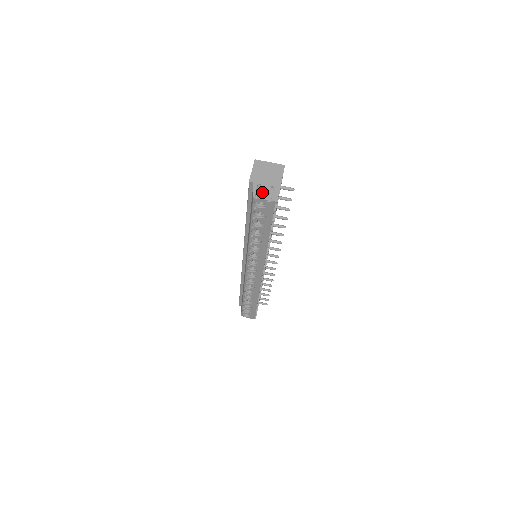
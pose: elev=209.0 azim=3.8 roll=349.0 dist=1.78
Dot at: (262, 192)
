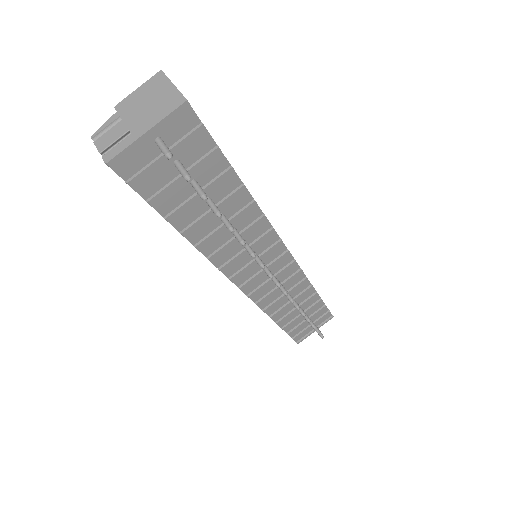
Dot at: (108, 134)
